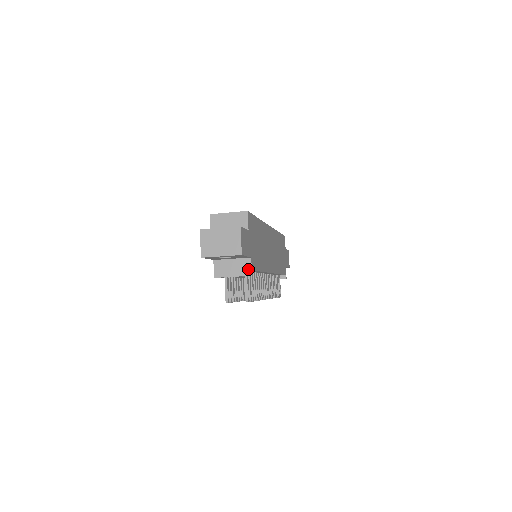
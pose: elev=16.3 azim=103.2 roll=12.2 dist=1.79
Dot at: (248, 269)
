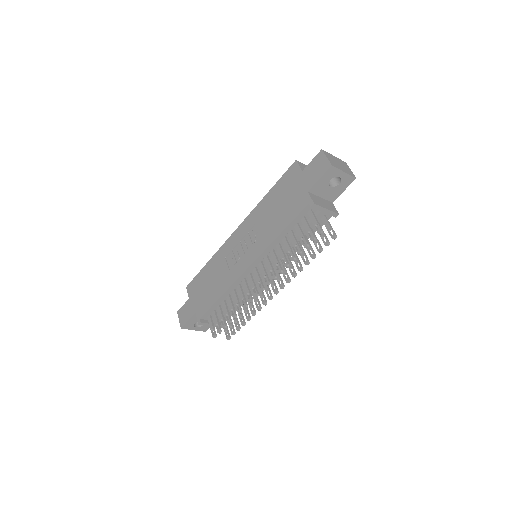
Dot at: (334, 209)
